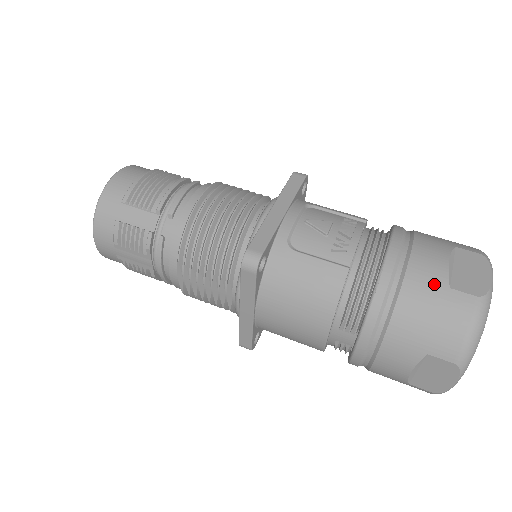
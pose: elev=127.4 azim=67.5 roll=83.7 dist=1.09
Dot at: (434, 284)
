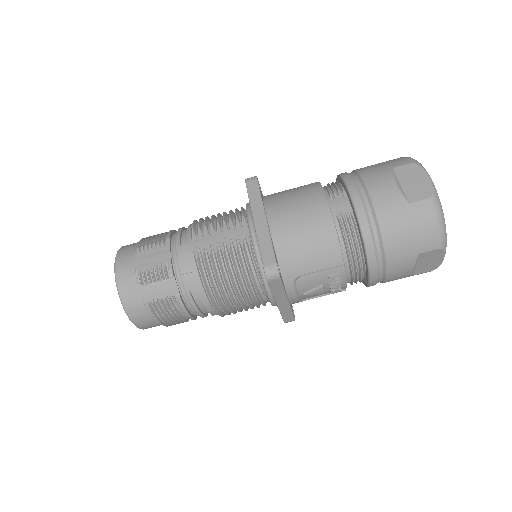
Dot at: occluded
